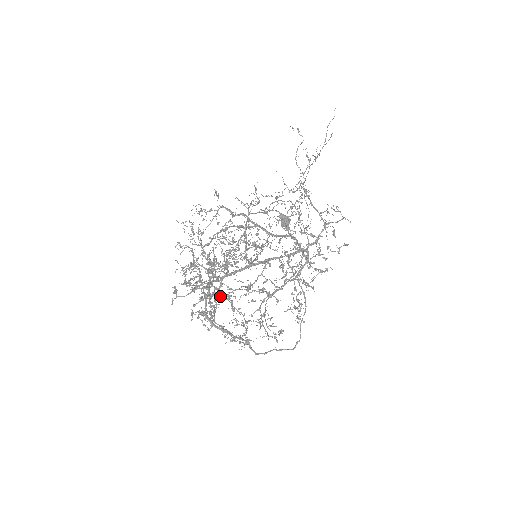
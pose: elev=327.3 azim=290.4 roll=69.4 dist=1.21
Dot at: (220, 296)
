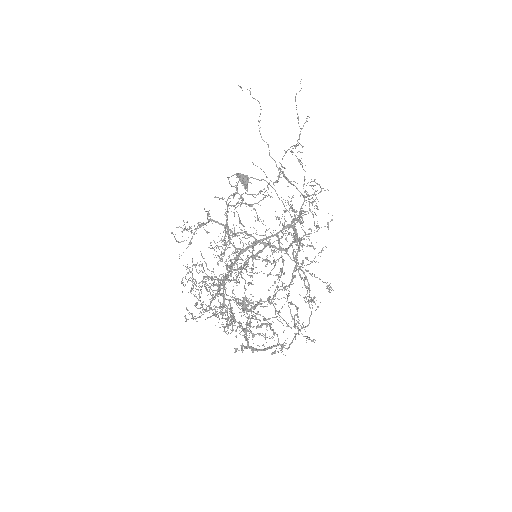
Dot at: (257, 326)
